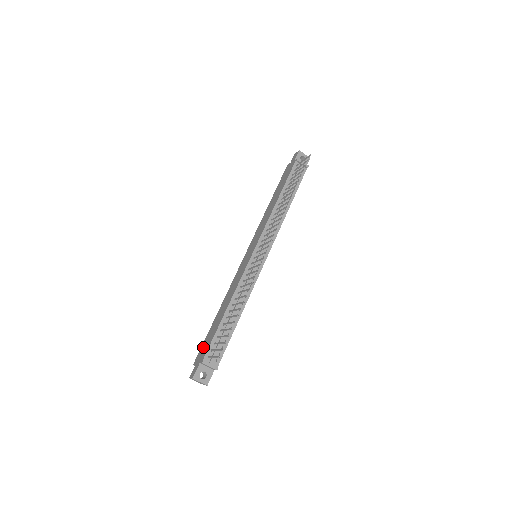
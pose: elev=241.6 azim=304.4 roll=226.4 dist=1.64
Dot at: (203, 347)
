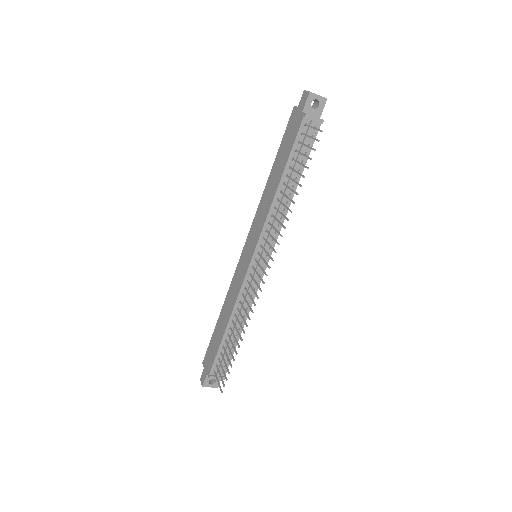
Dot at: (209, 352)
